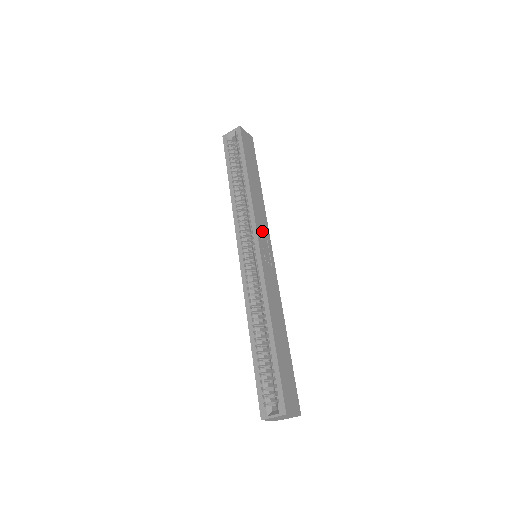
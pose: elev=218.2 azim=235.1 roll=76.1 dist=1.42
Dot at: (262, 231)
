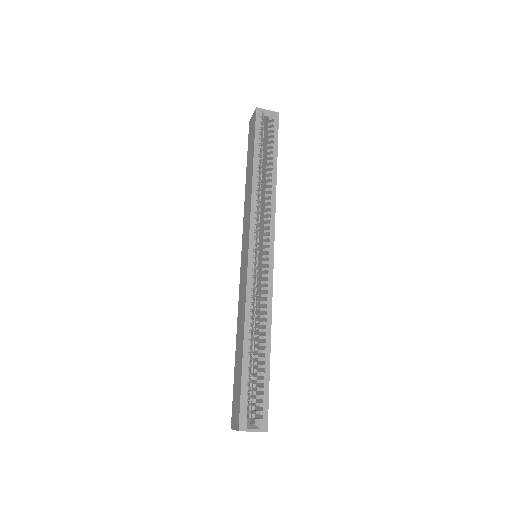
Dot at: occluded
